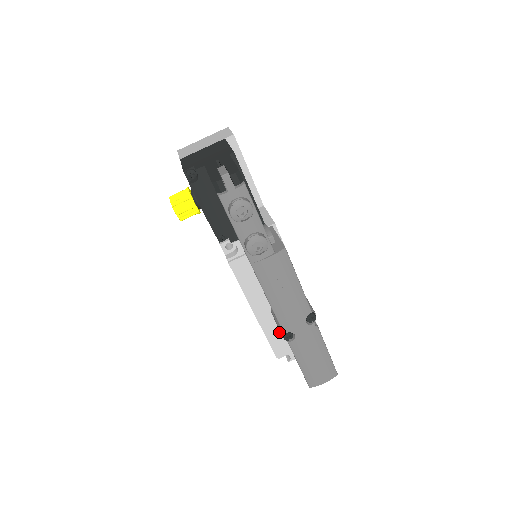
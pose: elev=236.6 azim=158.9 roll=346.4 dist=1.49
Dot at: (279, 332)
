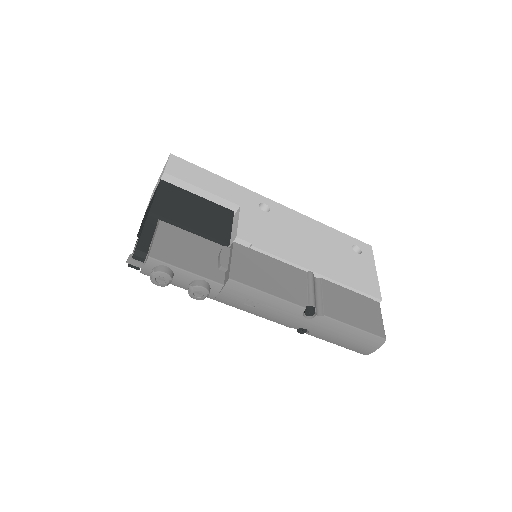
Dot at: occluded
